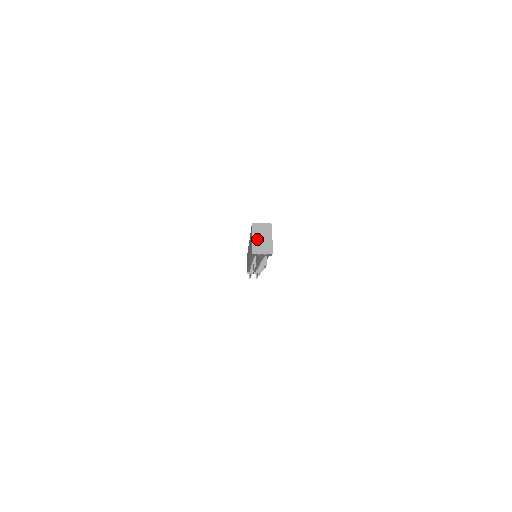
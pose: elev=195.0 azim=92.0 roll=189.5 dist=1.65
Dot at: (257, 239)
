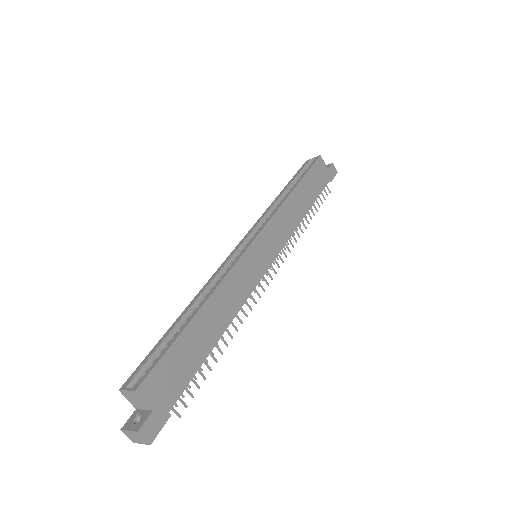
Dot at: (138, 407)
